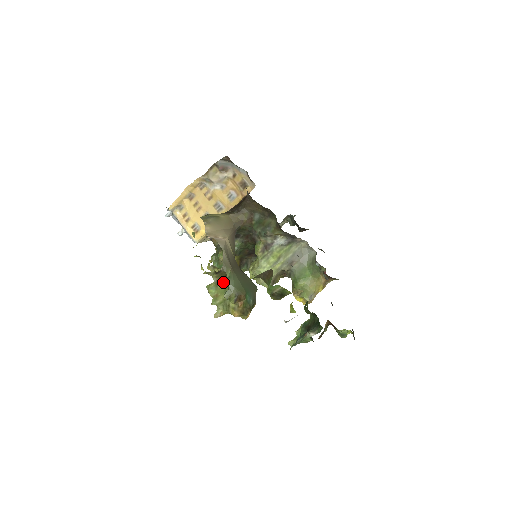
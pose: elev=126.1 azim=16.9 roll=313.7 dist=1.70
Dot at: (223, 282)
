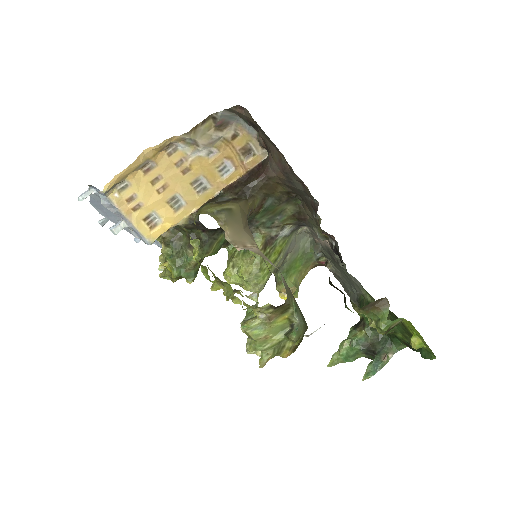
Dot at: (280, 317)
